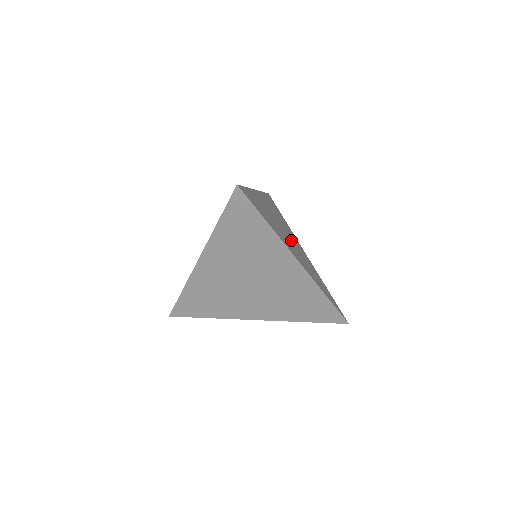
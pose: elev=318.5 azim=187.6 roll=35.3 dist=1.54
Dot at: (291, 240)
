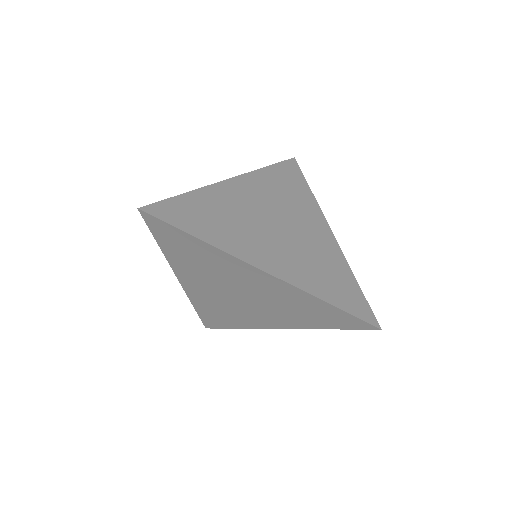
Dot at: (286, 230)
